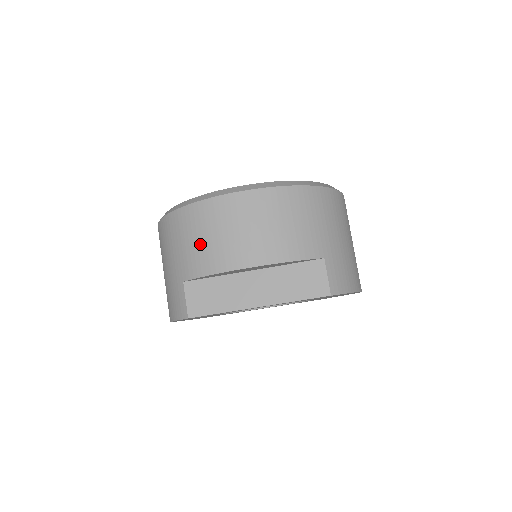
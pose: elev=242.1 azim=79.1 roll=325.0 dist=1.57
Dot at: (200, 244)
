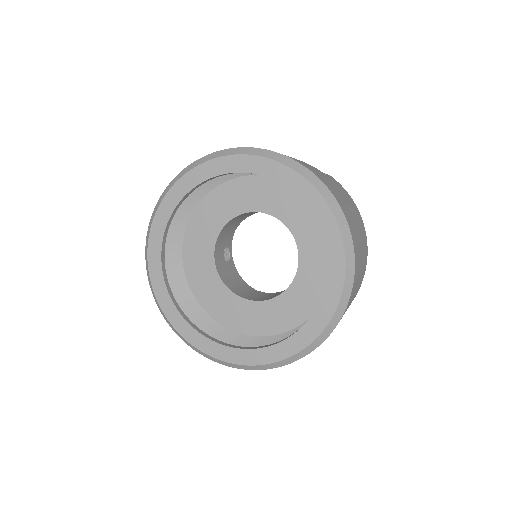
Dot at: occluded
